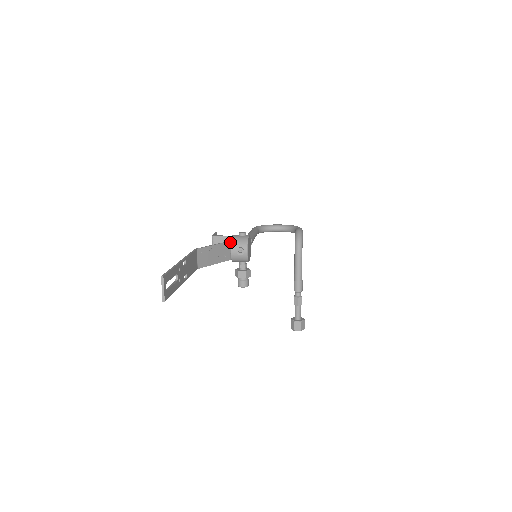
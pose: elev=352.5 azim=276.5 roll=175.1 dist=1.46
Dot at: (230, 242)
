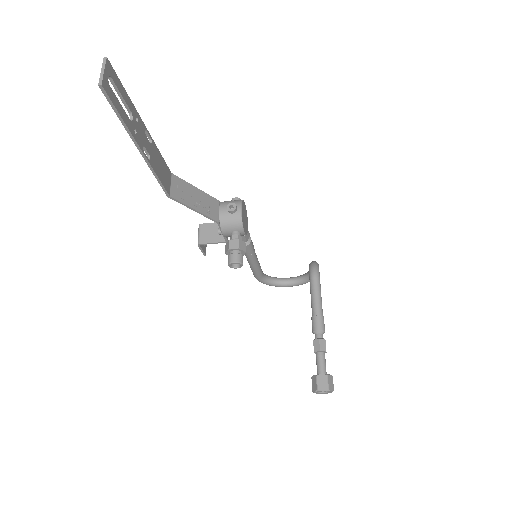
Dot at: (219, 202)
